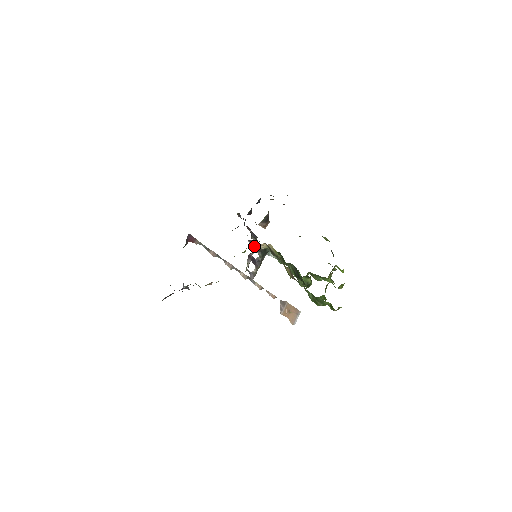
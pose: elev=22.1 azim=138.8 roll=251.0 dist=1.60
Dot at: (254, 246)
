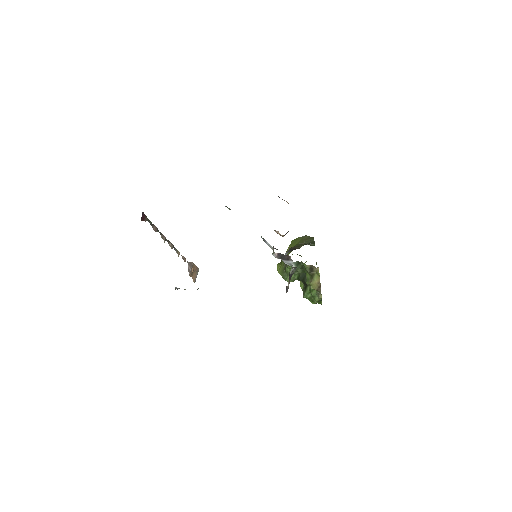
Dot at: (282, 258)
